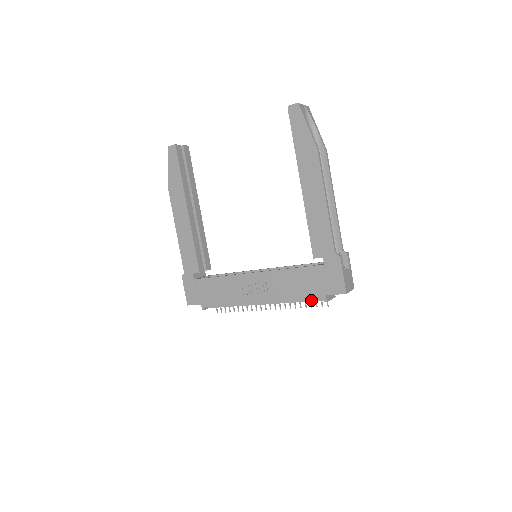
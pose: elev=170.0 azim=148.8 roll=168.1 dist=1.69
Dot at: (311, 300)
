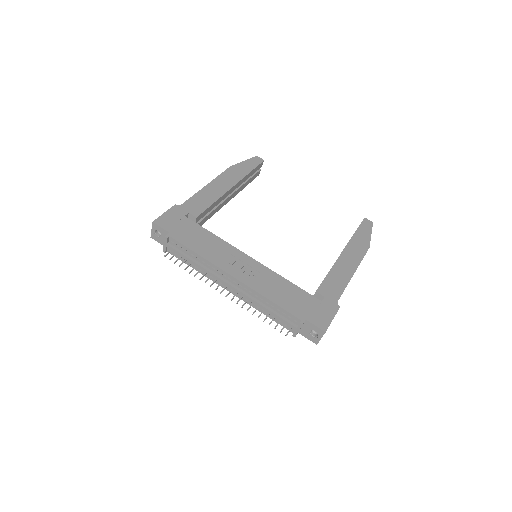
Dot at: (281, 316)
